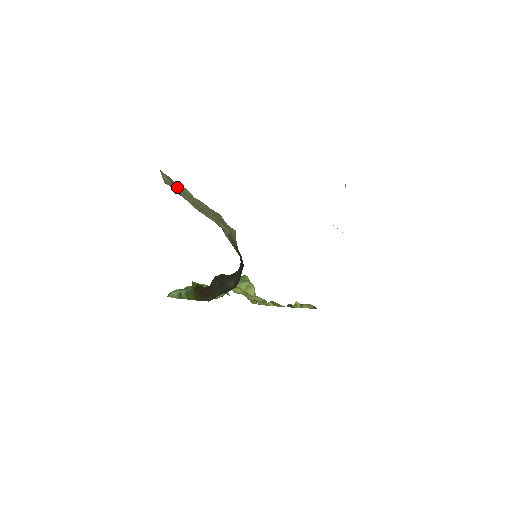
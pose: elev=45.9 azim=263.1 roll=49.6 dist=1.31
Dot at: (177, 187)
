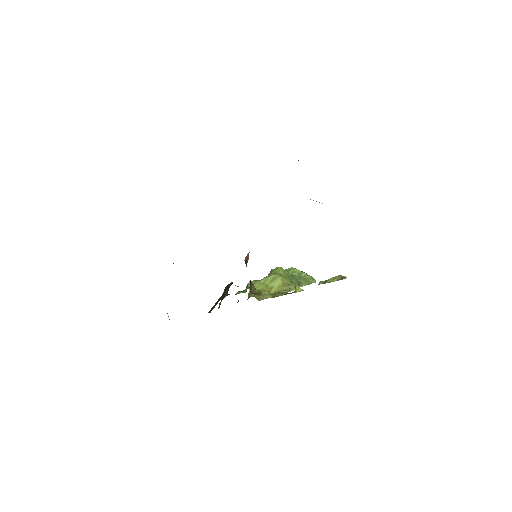
Dot at: occluded
